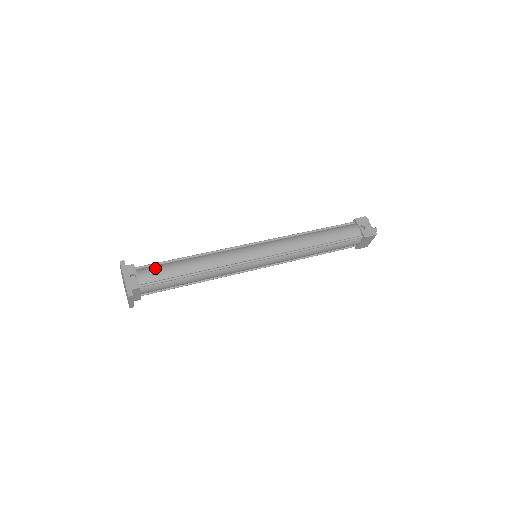
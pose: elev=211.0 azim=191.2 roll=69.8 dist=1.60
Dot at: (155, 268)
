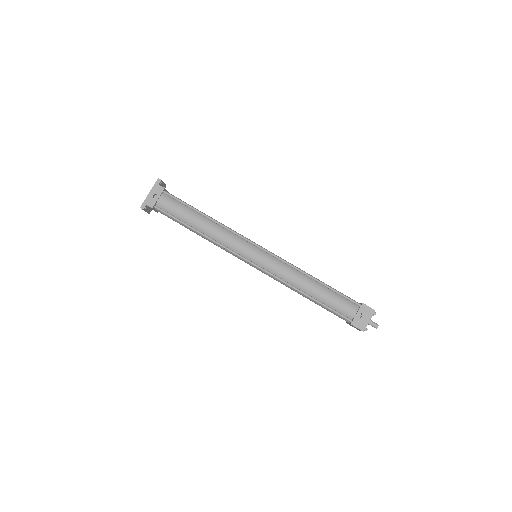
Dot at: (175, 203)
